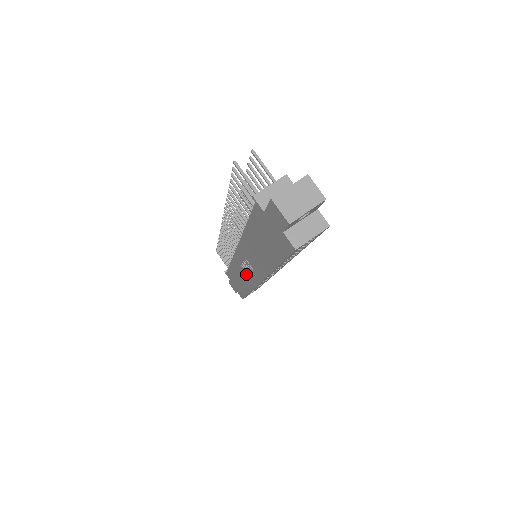
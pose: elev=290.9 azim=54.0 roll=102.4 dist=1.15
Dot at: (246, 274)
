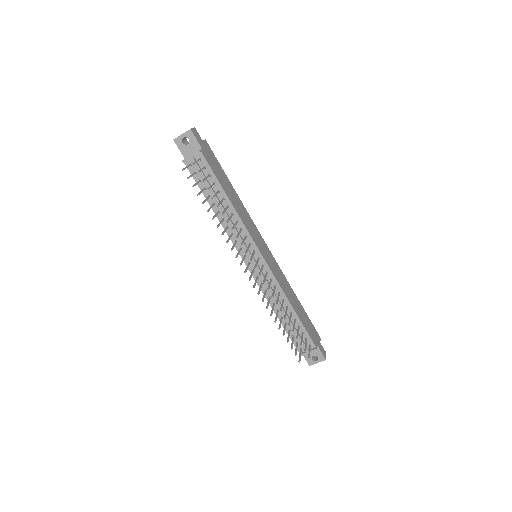
Dot at: occluded
